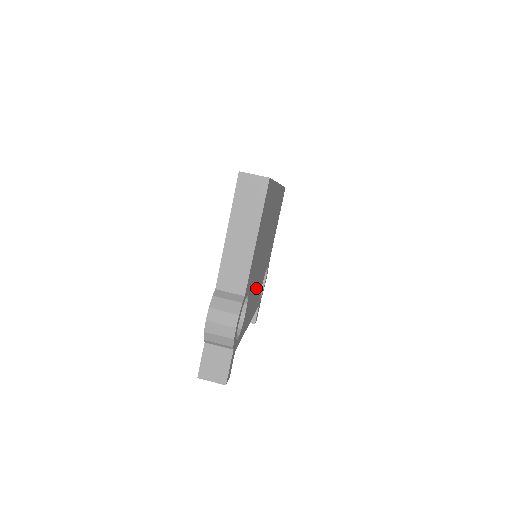
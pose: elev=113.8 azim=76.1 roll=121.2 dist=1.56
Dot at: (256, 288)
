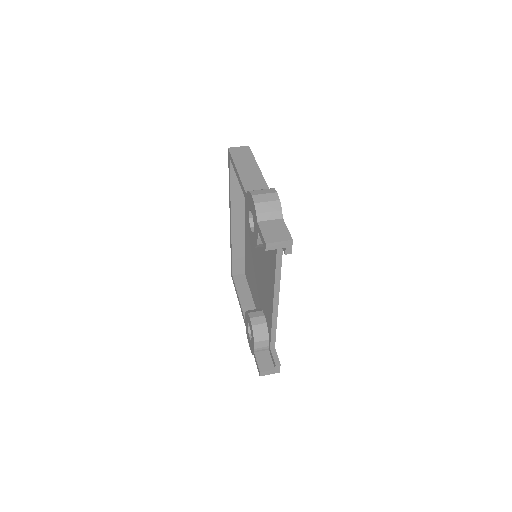
Dot at: occluded
